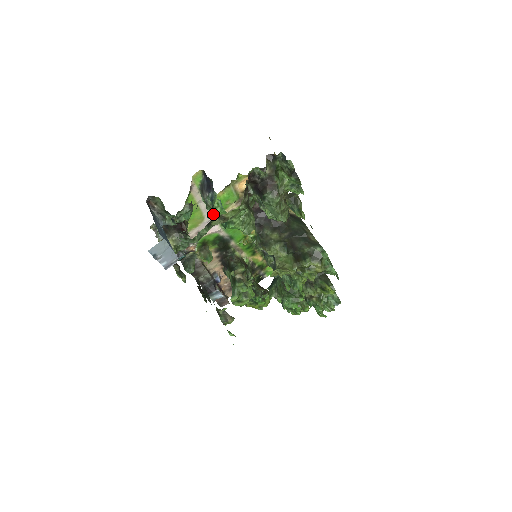
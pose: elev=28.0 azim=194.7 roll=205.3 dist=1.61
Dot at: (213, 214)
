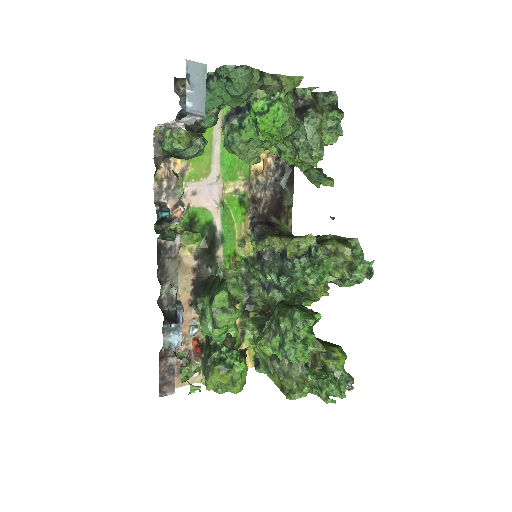
Dot at: (257, 93)
